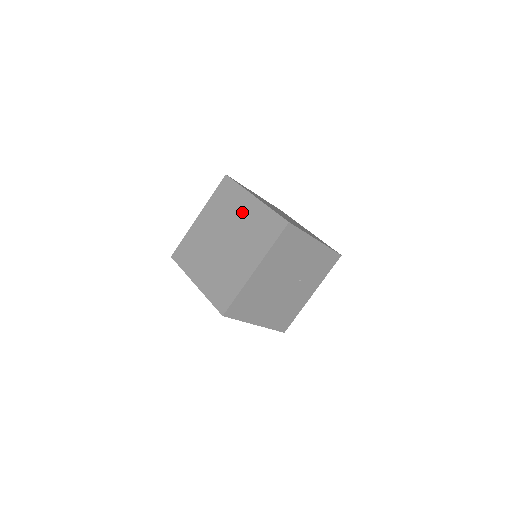
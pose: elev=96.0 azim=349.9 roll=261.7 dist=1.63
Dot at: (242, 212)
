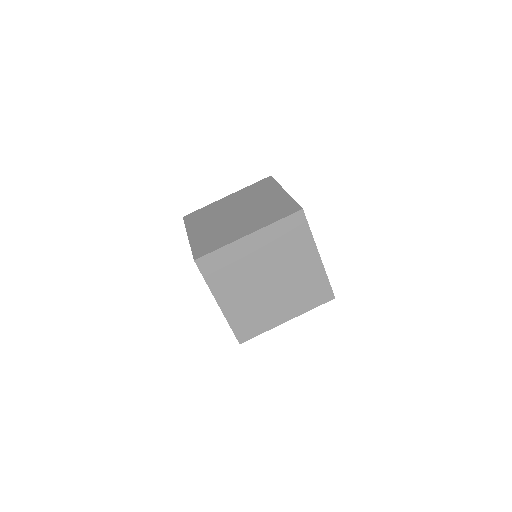
Dot at: (301, 264)
